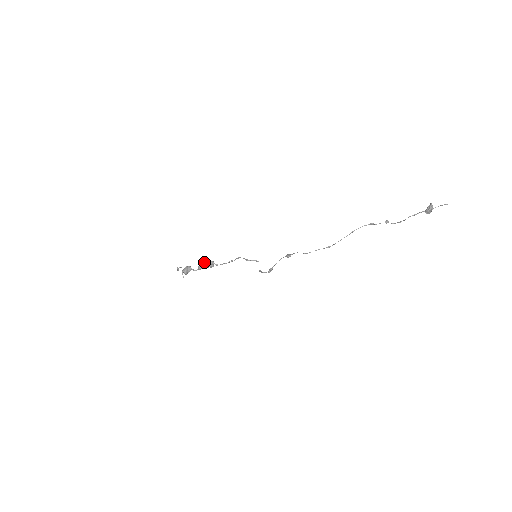
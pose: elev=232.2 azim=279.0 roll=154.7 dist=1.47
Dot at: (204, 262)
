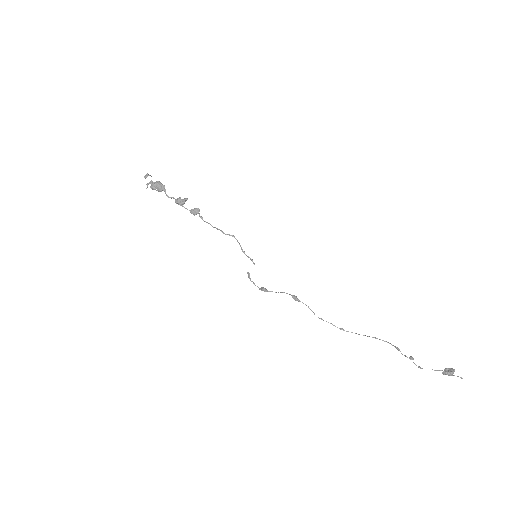
Dot at: (187, 199)
